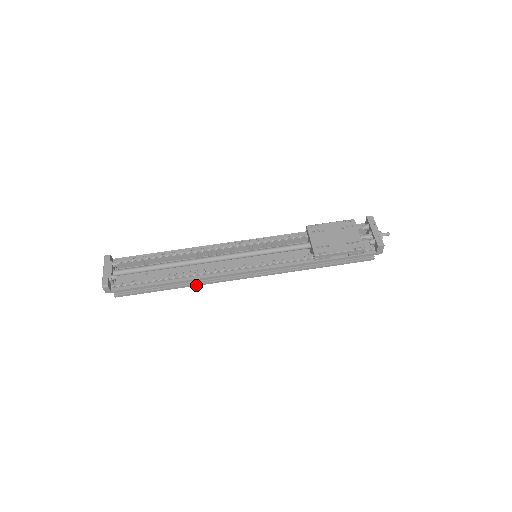
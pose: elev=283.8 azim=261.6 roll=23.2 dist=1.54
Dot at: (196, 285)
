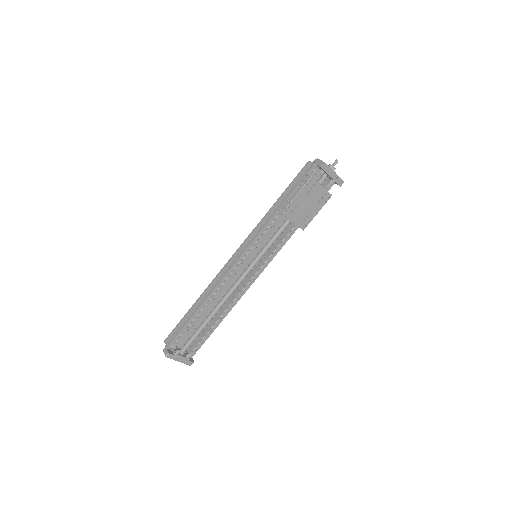
Dot at: occluded
